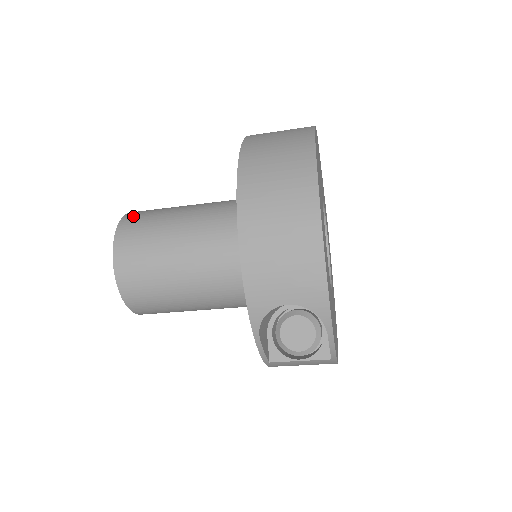
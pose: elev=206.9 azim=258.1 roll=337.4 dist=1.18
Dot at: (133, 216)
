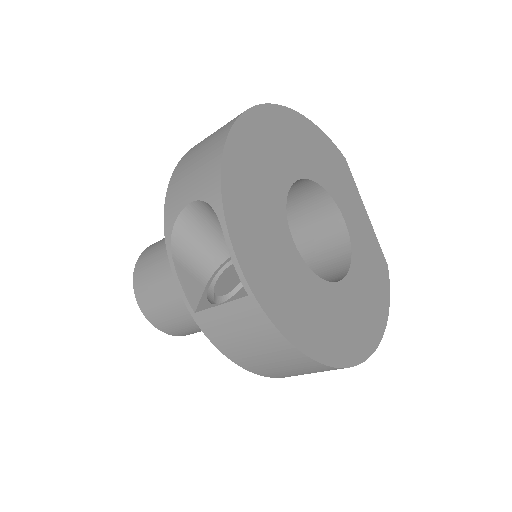
Dot at: occluded
